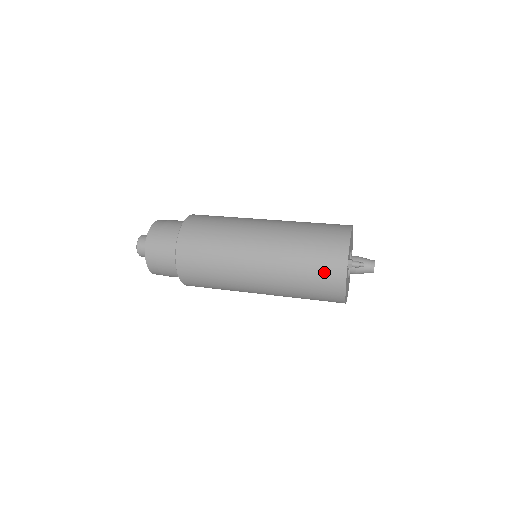
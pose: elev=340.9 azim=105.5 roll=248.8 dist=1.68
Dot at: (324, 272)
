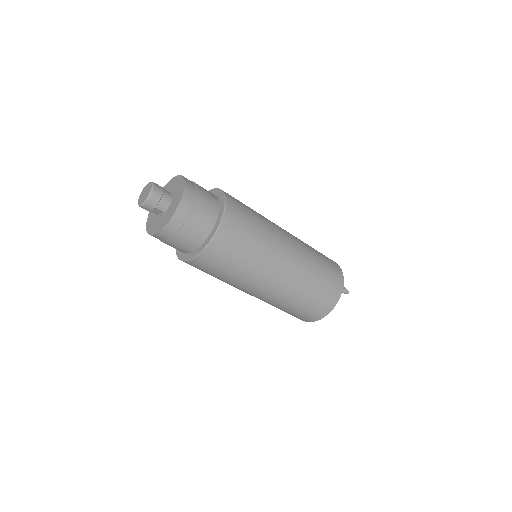
Dot at: (329, 289)
